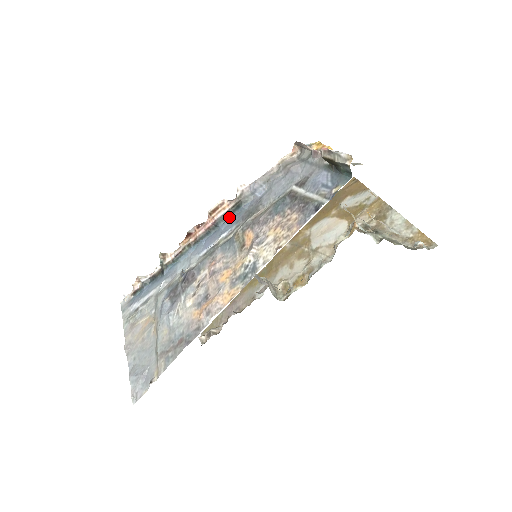
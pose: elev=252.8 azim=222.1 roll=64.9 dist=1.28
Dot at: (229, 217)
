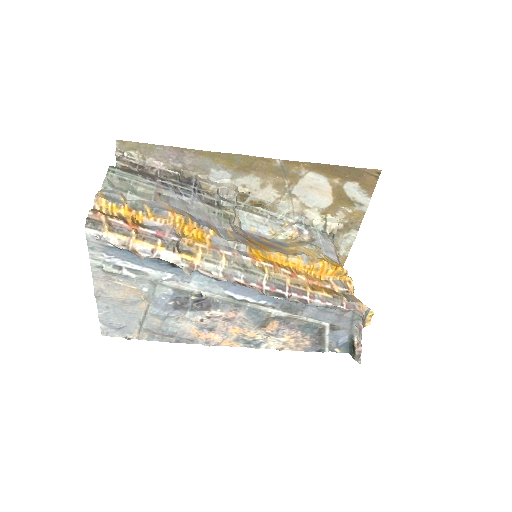
Dot at: occluded
